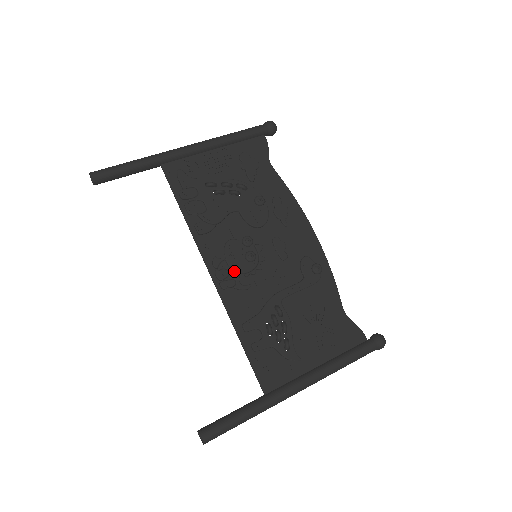
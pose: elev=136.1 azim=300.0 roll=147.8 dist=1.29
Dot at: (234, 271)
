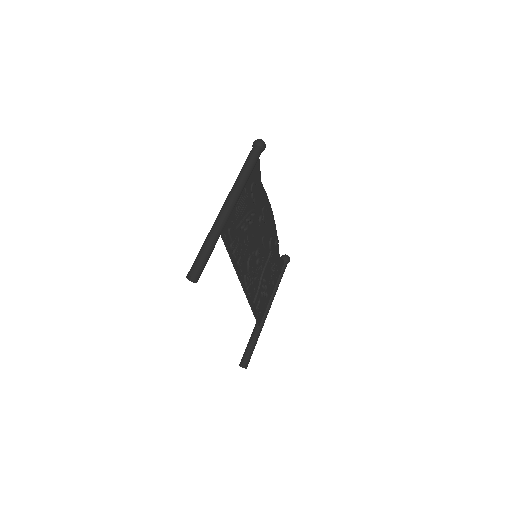
Dot at: (252, 276)
